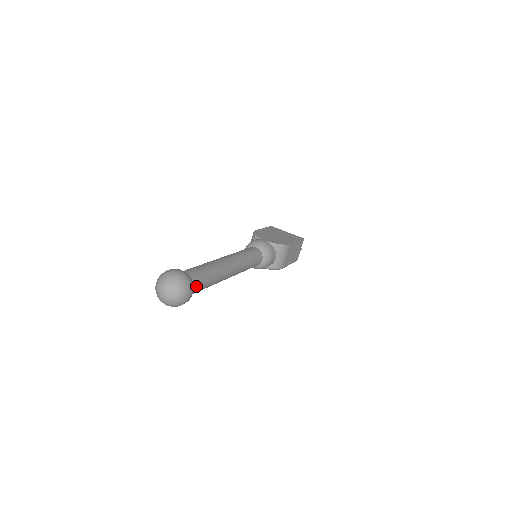
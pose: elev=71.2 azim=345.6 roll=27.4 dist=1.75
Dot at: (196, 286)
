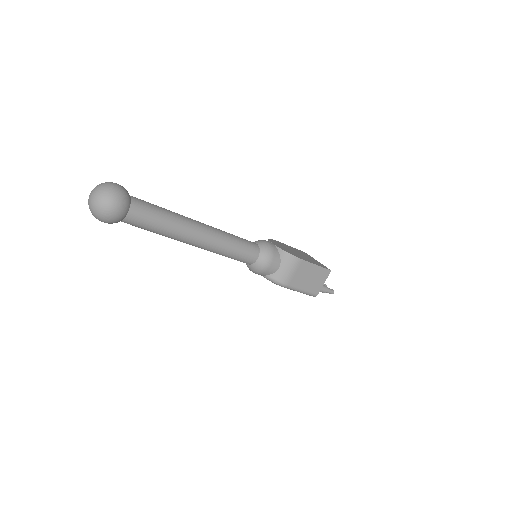
Dot at: (134, 212)
